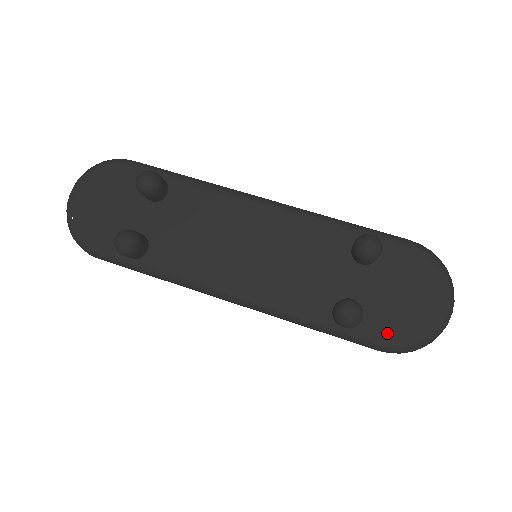
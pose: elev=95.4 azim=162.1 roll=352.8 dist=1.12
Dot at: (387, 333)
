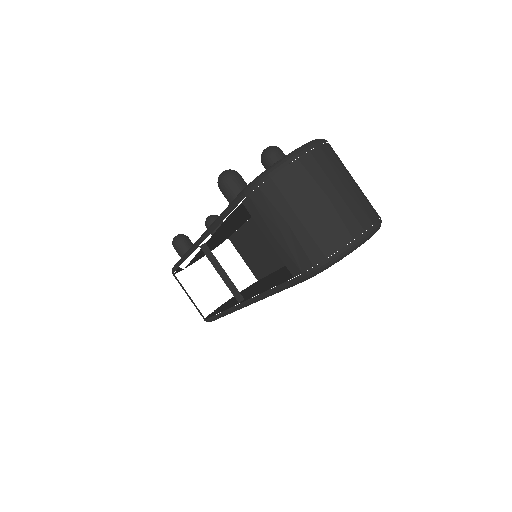
Dot at: occluded
